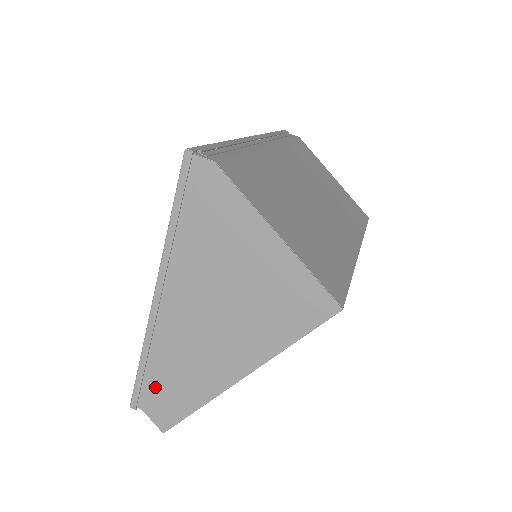
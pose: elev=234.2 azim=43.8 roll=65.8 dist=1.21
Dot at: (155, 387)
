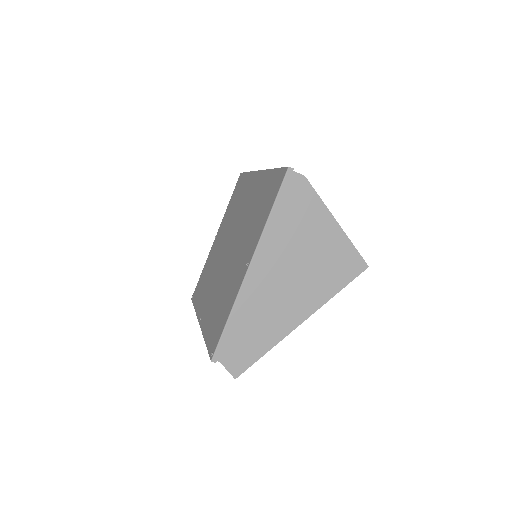
Dot at: (236, 340)
